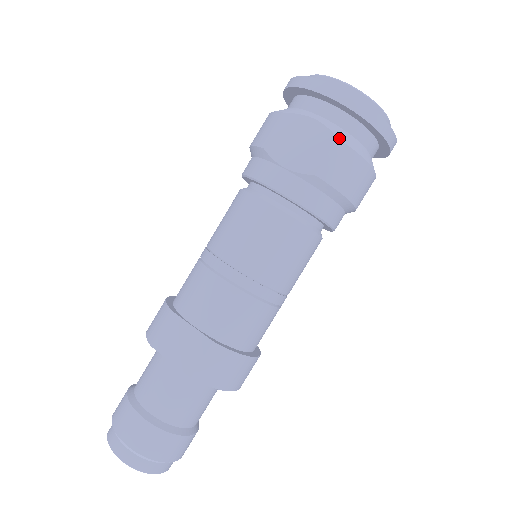
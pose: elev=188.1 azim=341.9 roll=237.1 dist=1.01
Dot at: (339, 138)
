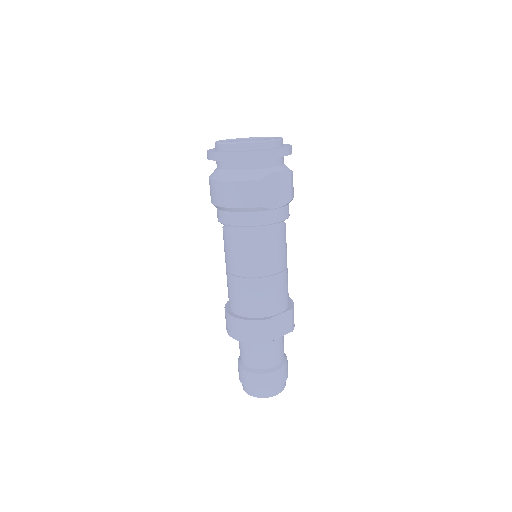
Dot at: (290, 173)
